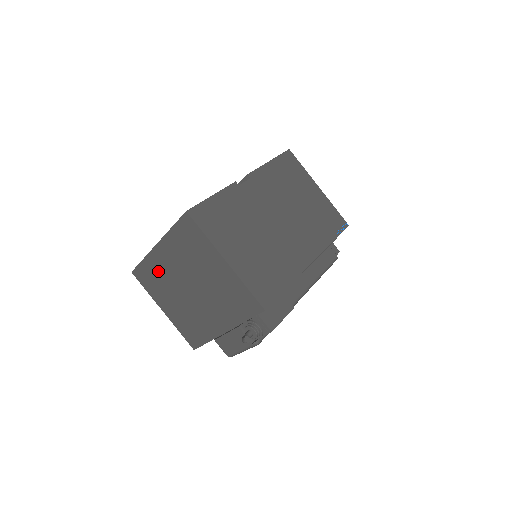
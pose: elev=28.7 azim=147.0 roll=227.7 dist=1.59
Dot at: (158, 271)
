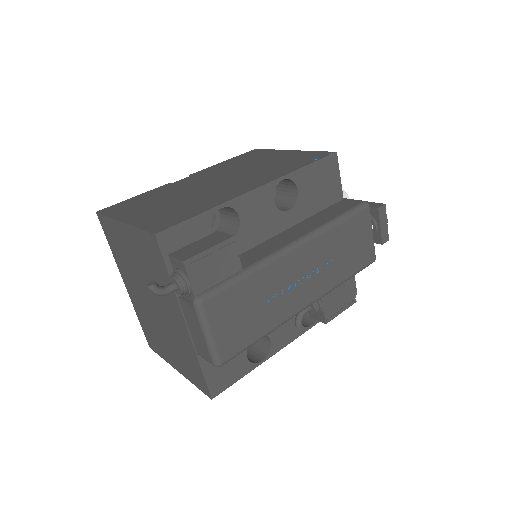
Dot at: (143, 316)
